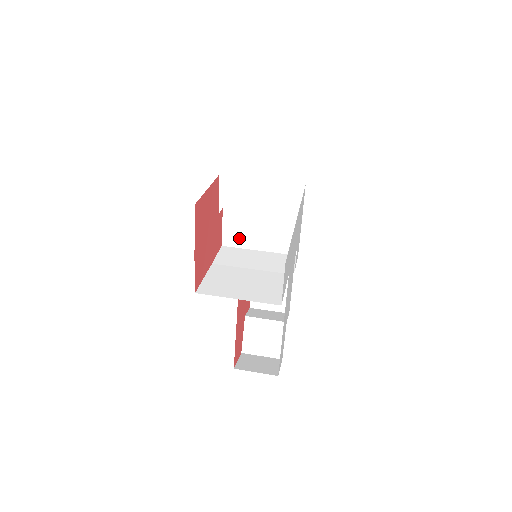
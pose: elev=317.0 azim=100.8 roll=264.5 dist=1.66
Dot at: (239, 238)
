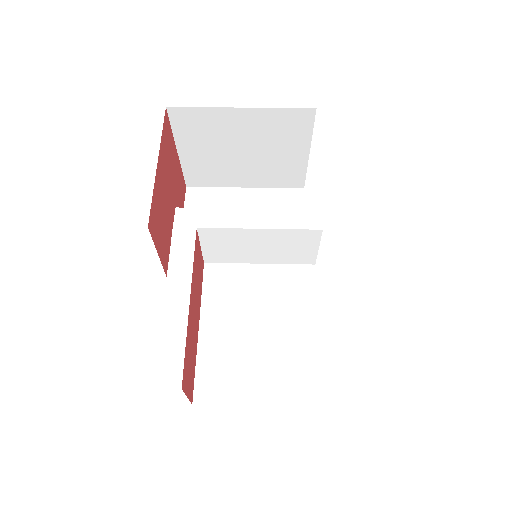
Dot at: (230, 254)
